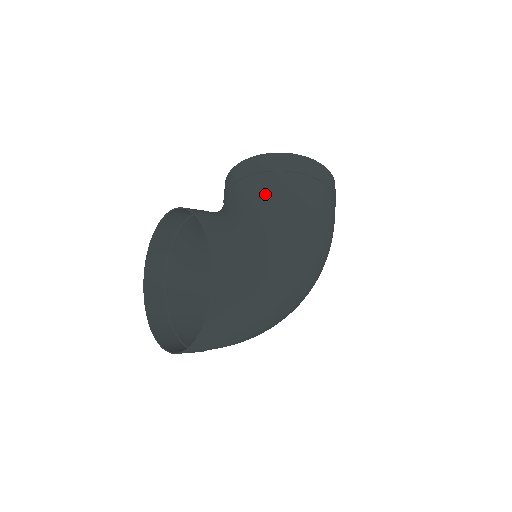
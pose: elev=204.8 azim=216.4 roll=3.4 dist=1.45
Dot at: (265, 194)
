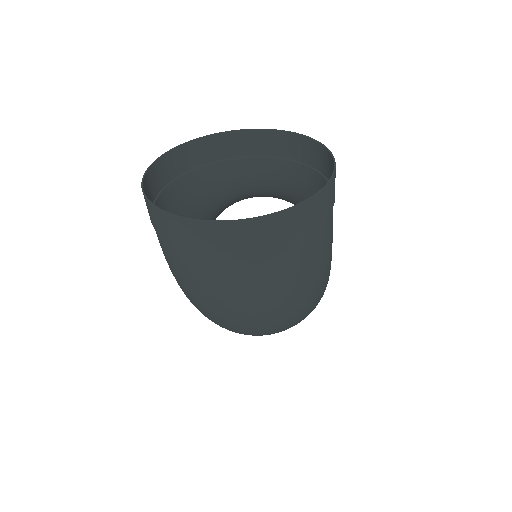
Dot at: occluded
